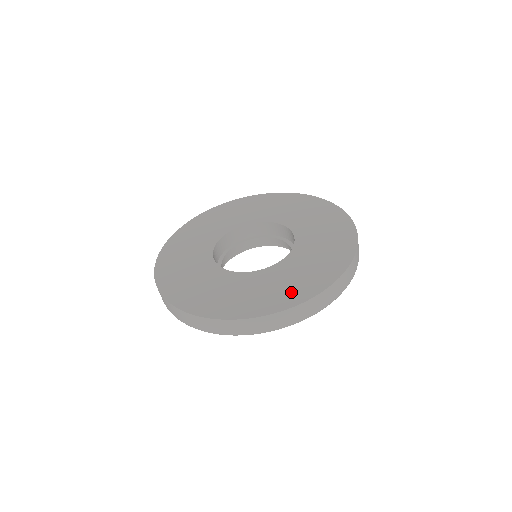
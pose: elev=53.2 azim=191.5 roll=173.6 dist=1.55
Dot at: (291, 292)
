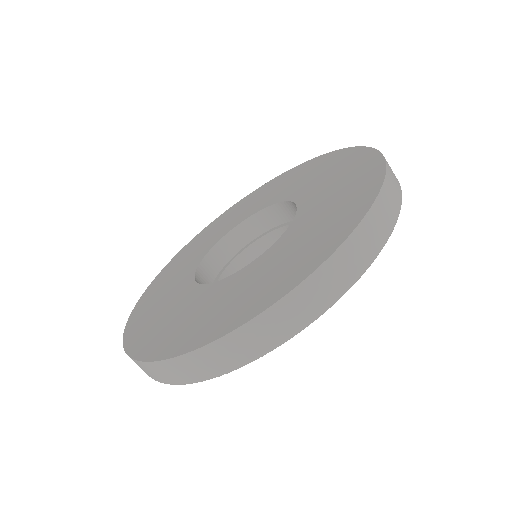
Dot at: (213, 322)
